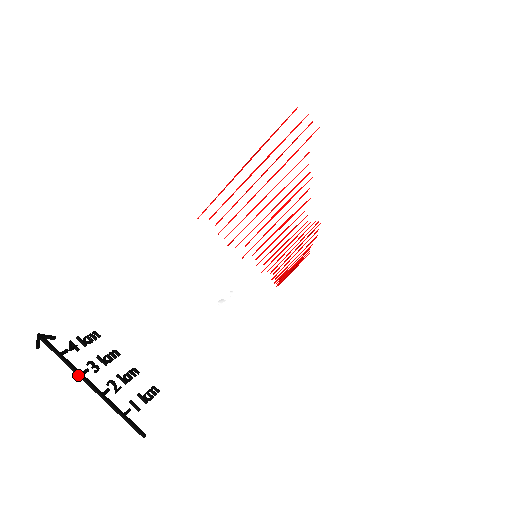
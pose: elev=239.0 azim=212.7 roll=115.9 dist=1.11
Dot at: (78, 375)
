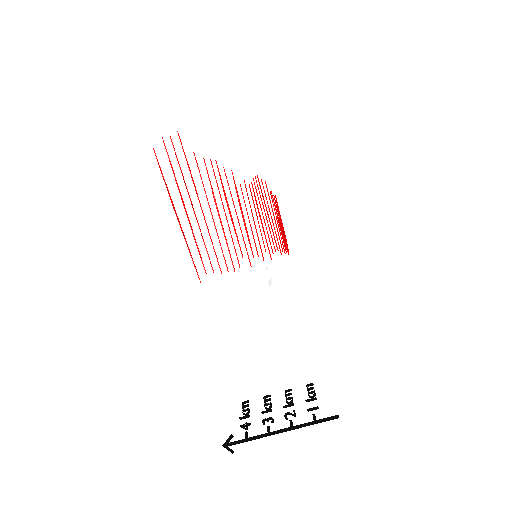
Dot at: occluded
